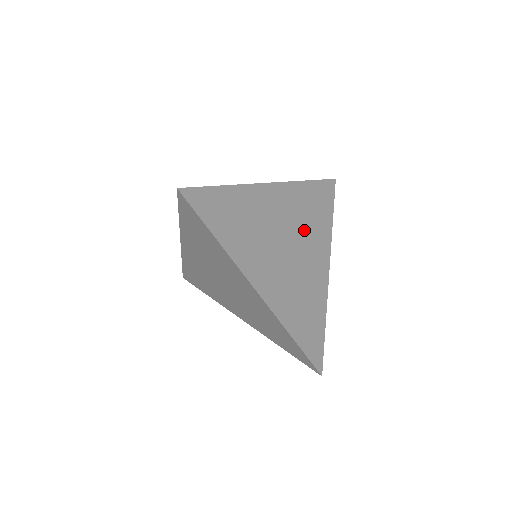
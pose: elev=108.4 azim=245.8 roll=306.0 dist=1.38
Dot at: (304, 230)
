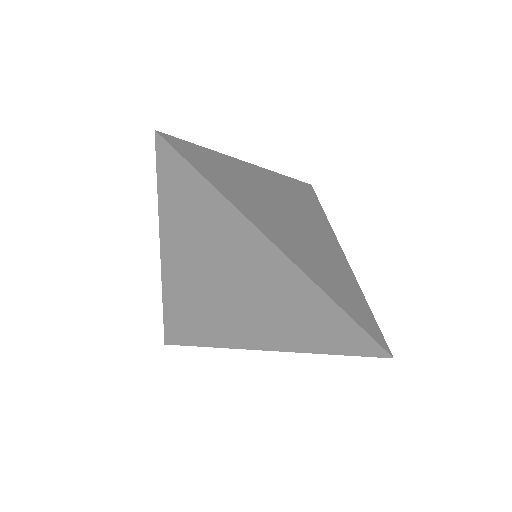
Dot at: (302, 213)
